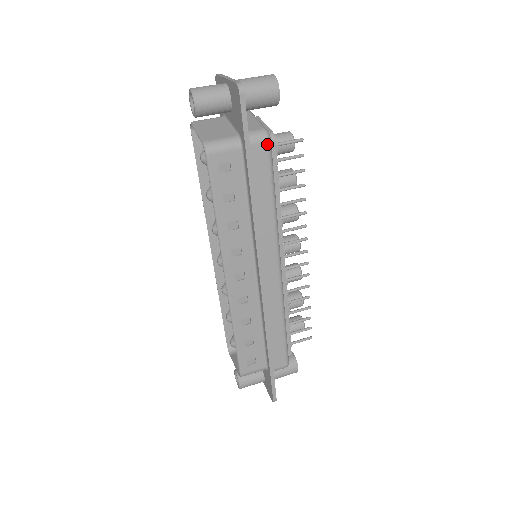
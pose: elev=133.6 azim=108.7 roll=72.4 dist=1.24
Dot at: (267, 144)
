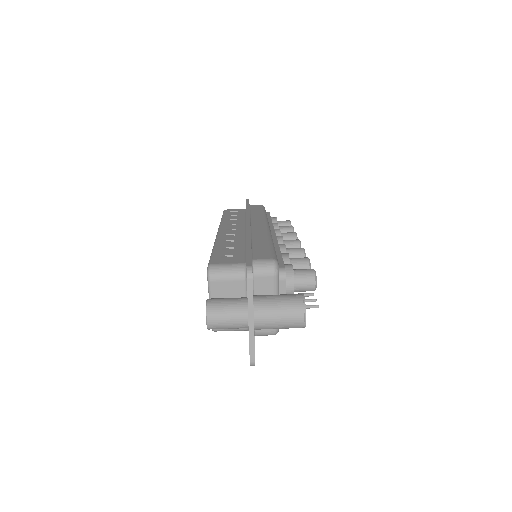
Dot at: occluded
